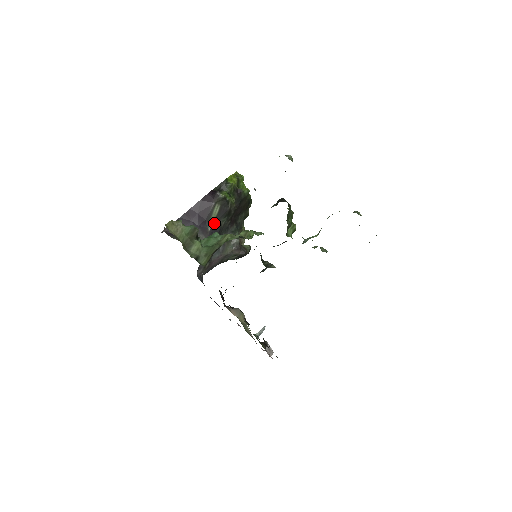
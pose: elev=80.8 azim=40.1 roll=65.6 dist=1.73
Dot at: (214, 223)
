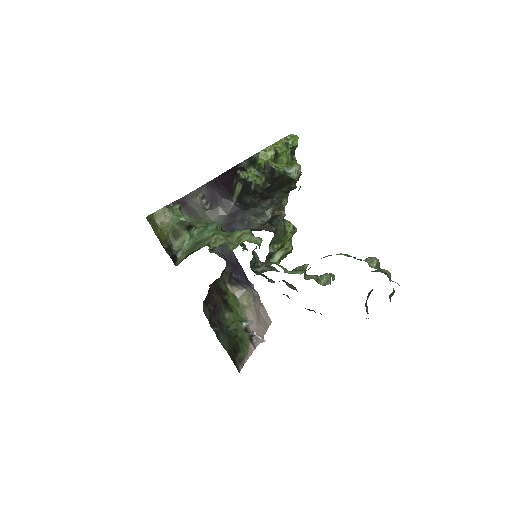
Dot at: (238, 198)
